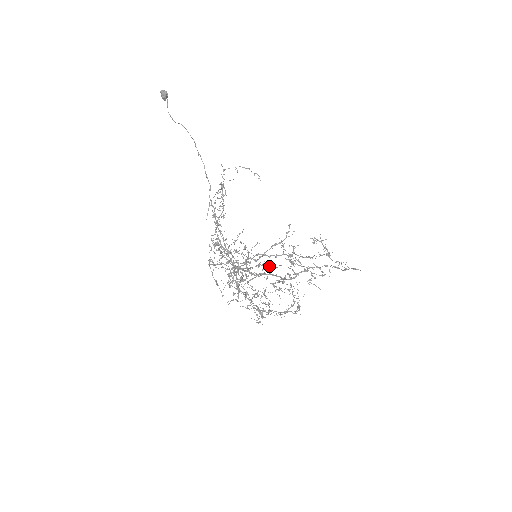
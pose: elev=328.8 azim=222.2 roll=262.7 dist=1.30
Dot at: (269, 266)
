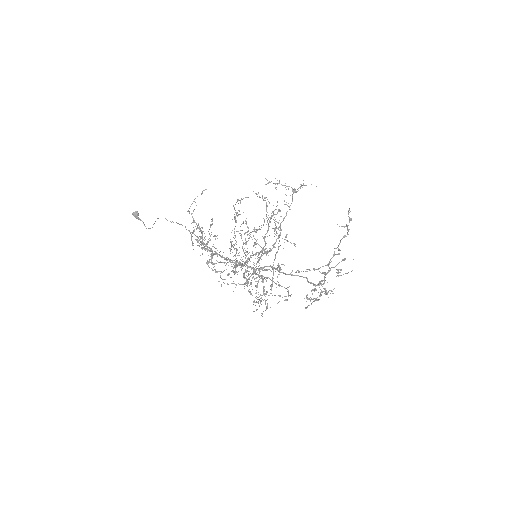
Dot at: occluded
